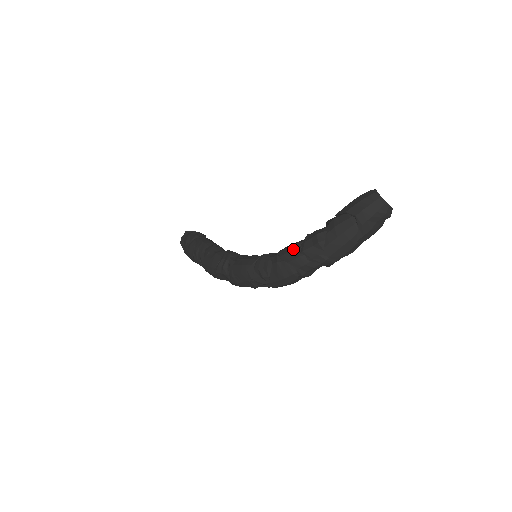
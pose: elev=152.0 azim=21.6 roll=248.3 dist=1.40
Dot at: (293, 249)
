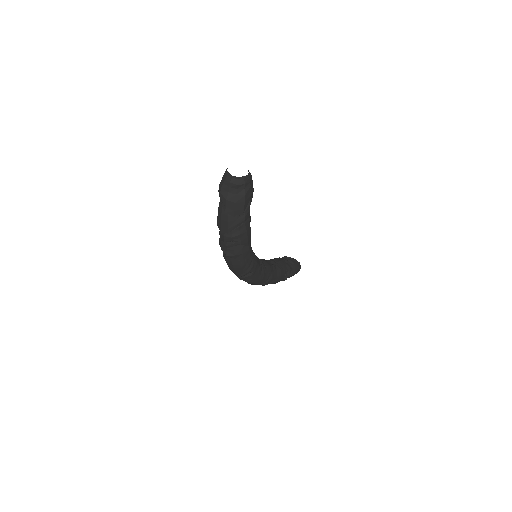
Dot at: occluded
